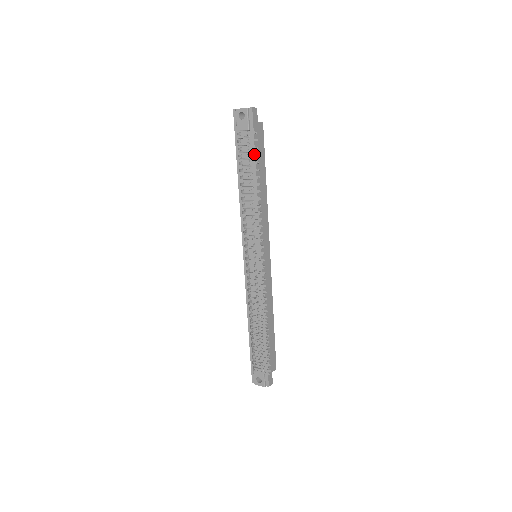
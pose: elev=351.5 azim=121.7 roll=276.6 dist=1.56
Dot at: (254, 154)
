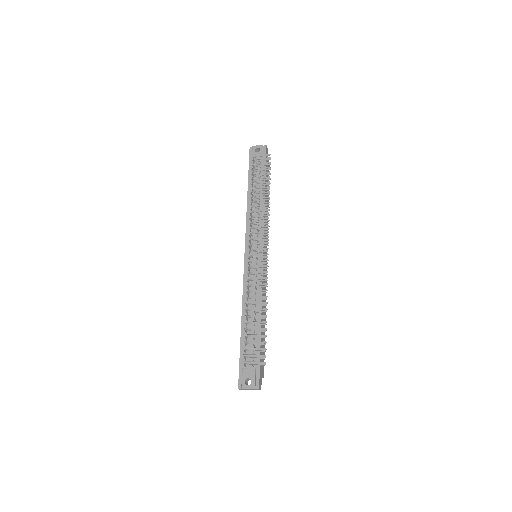
Dot at: (268, 168)
